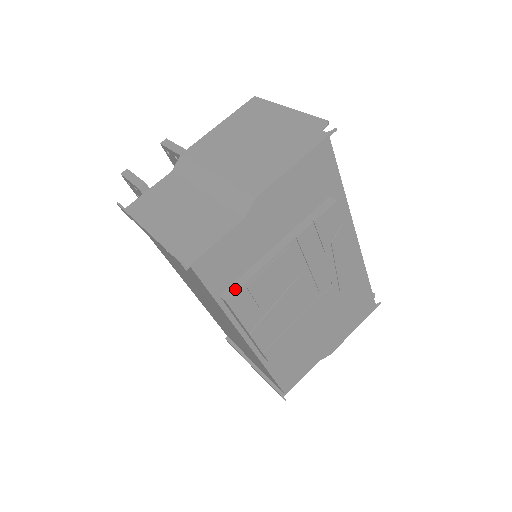
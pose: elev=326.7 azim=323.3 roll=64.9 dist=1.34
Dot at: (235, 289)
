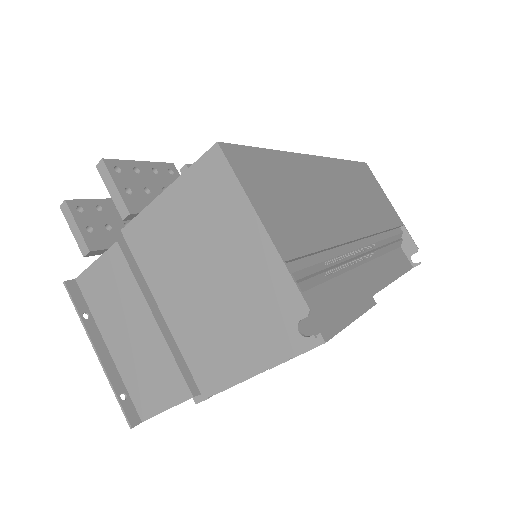
Dot at: (204, 396)
